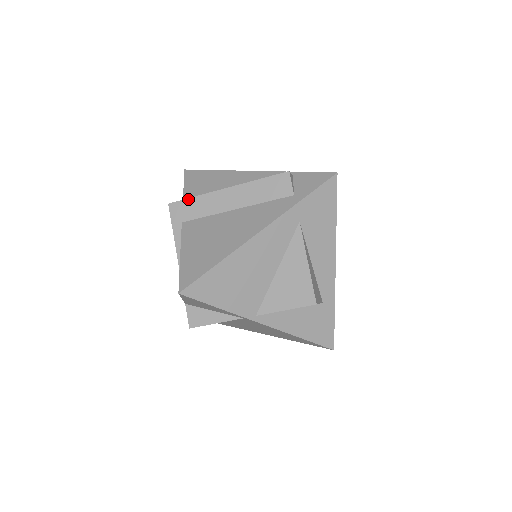
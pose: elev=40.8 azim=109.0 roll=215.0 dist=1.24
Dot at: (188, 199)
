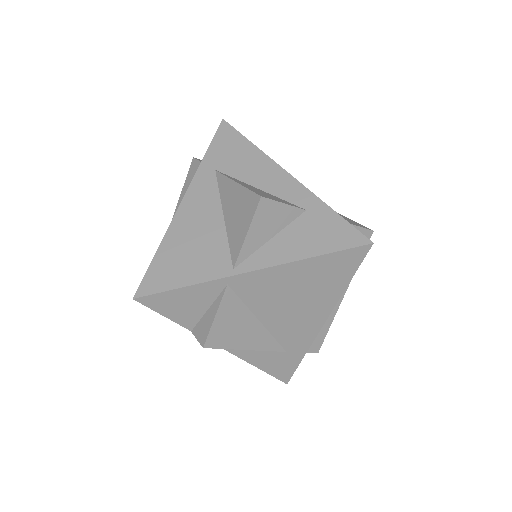
Dot at: occluded
